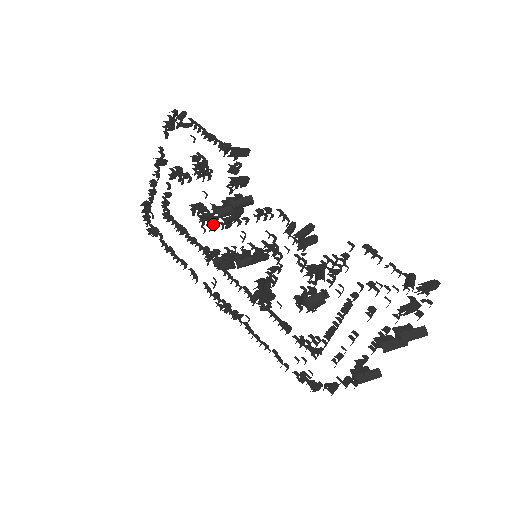
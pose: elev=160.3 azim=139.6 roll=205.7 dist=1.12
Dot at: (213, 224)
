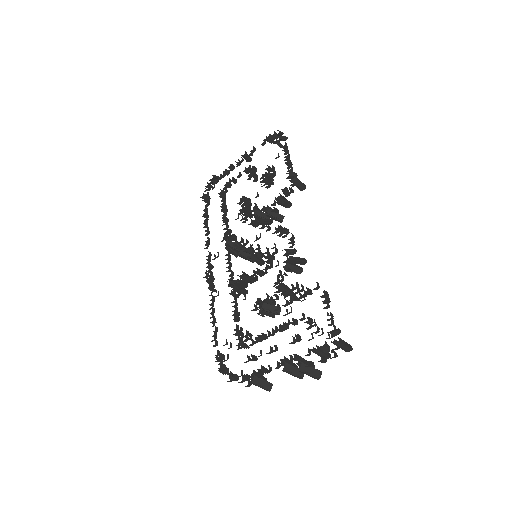
Dot at: (247, 217)
